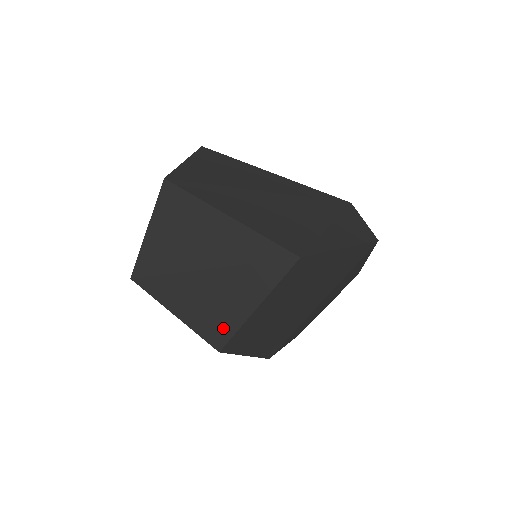
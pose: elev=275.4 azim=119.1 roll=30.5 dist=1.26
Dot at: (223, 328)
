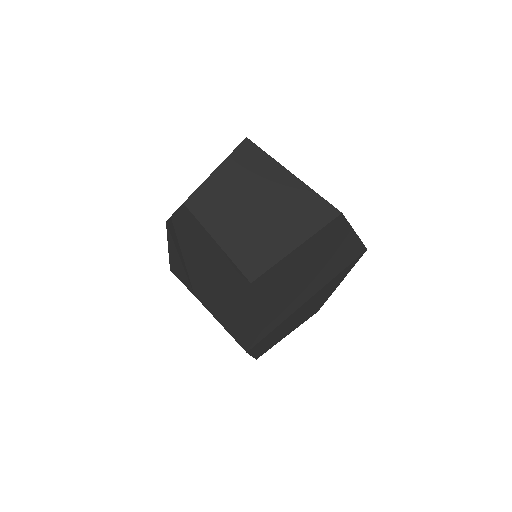
Dot at: (262, 260)
